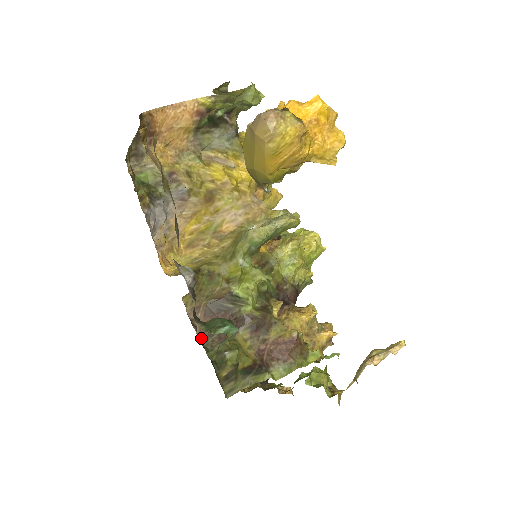
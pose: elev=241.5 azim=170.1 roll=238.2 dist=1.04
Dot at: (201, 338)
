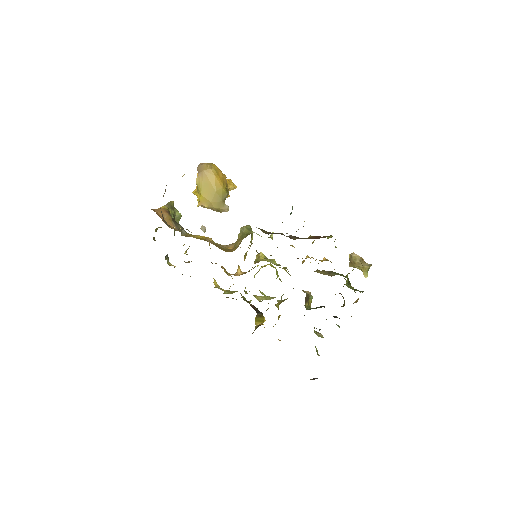
Dot at: occluded
